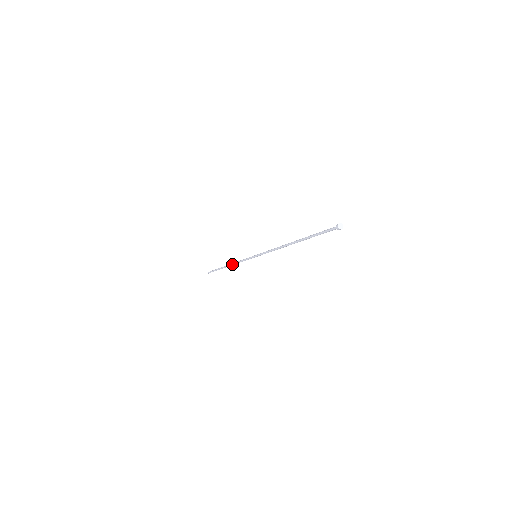
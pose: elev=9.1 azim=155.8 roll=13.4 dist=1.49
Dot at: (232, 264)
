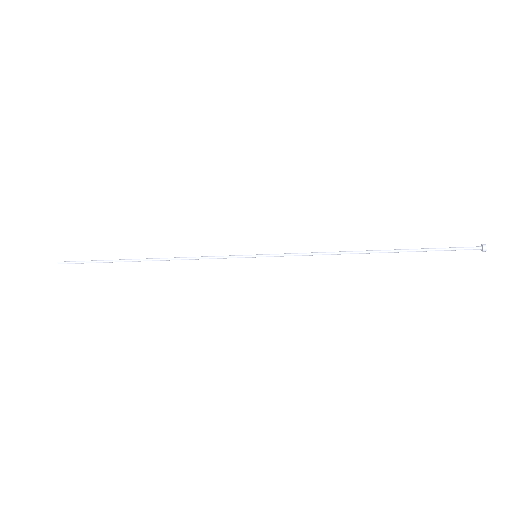
Dot at: (169, 258)
